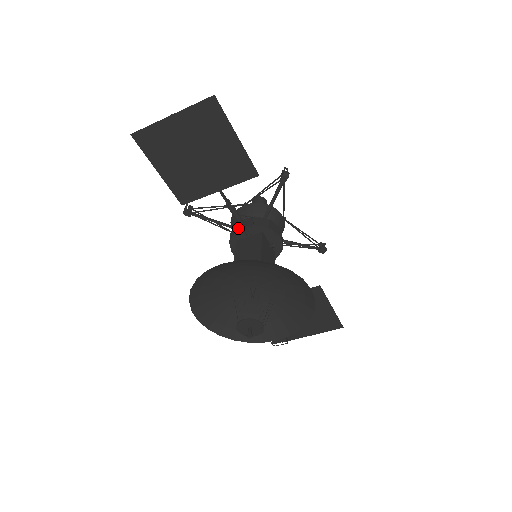
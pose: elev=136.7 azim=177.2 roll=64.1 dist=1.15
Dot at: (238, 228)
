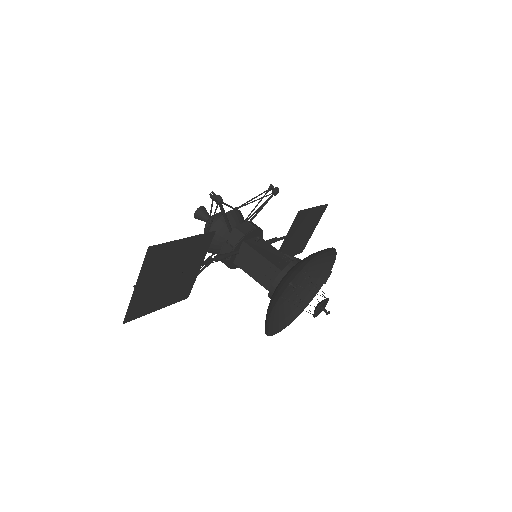
Dot at: (227, 258)
